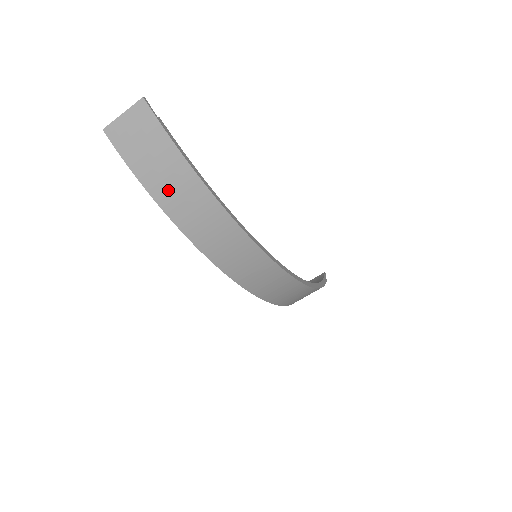
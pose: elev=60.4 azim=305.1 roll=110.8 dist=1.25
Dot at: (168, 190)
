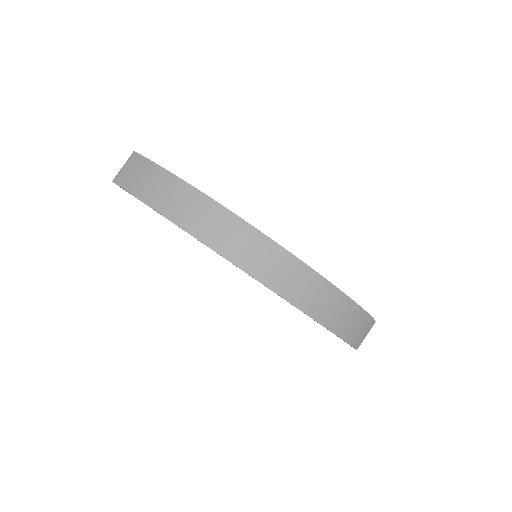
Dot at: (155, 193)
